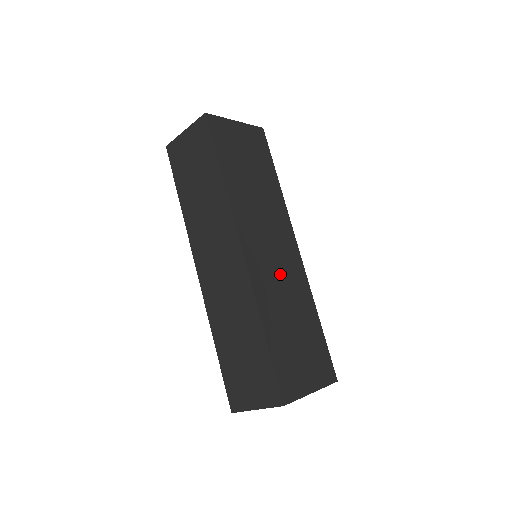
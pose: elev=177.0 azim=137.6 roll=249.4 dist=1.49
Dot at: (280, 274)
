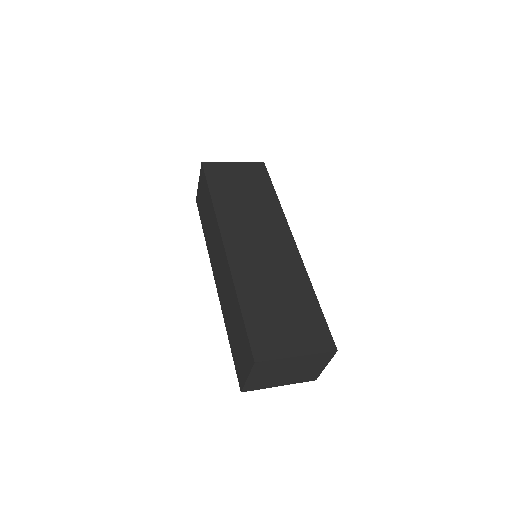
Dot at: (267, 261)
